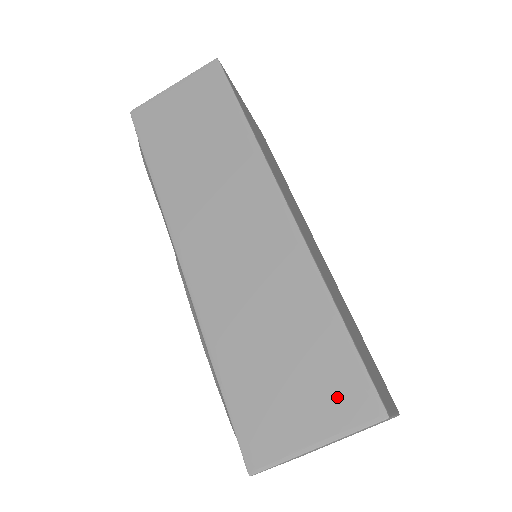
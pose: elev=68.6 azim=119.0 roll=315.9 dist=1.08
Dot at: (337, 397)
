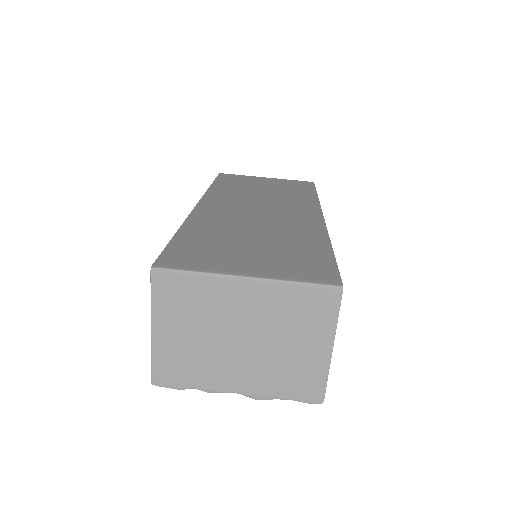
Dot at: occluded
